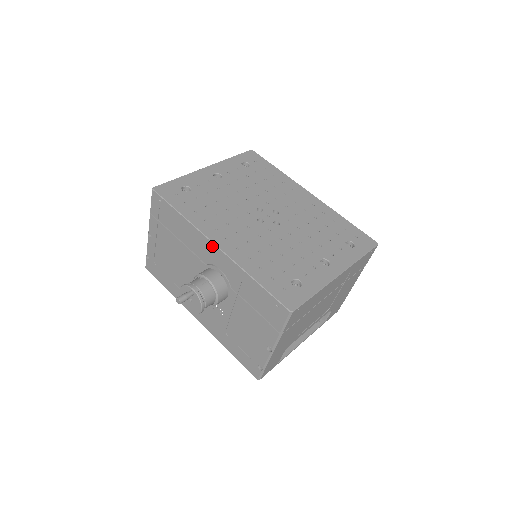
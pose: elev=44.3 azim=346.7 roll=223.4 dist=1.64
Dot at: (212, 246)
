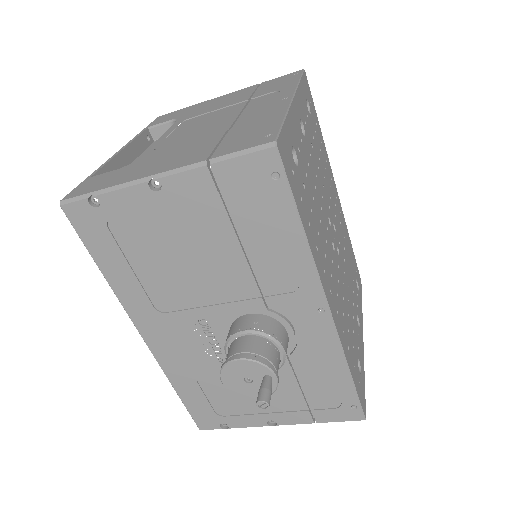
Dot at: (321, 306)
